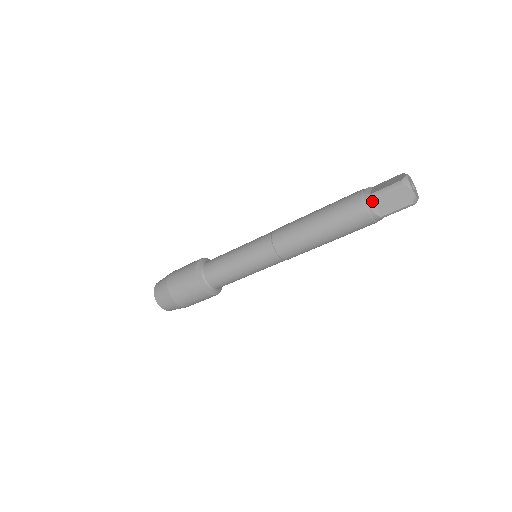
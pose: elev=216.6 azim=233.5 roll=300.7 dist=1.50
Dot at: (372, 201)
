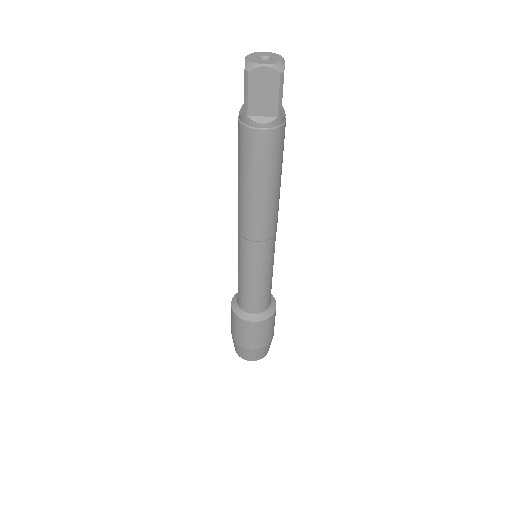
Dot at: (252, 117)
